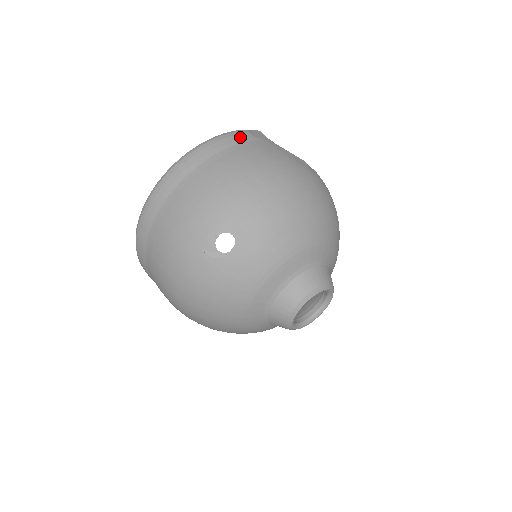
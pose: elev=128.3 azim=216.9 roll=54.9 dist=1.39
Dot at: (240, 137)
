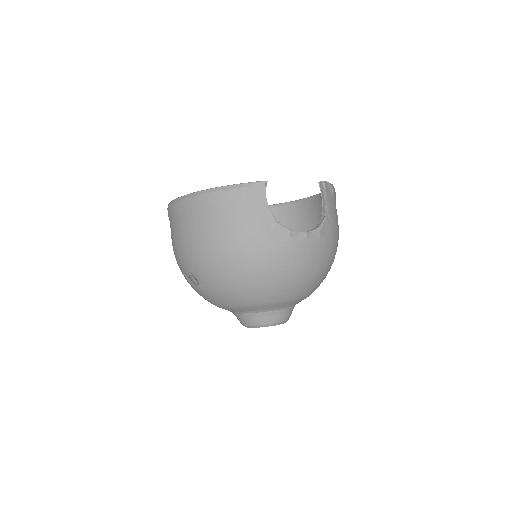
Dot at: (232, 199)
